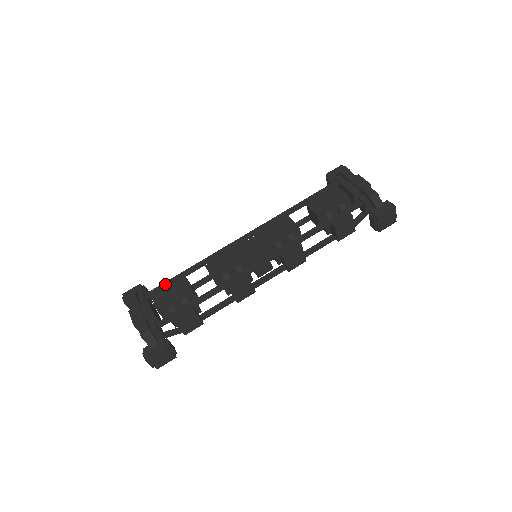
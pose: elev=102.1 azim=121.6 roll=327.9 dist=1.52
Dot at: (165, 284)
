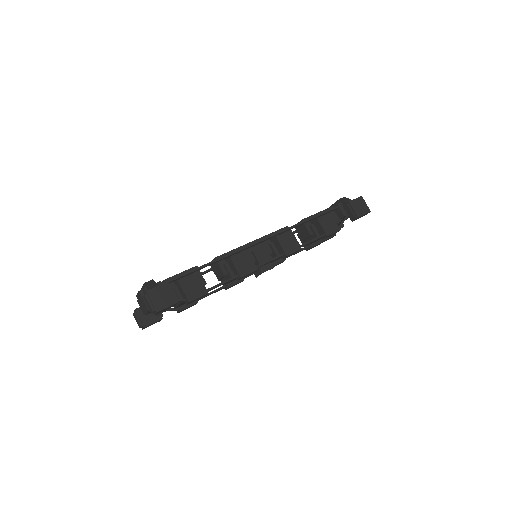
Dot at: occluded
